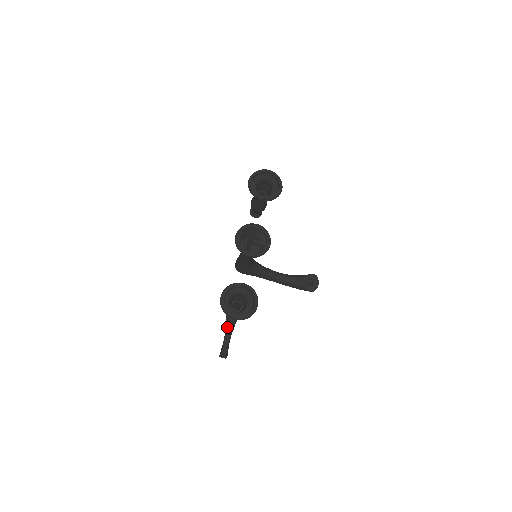
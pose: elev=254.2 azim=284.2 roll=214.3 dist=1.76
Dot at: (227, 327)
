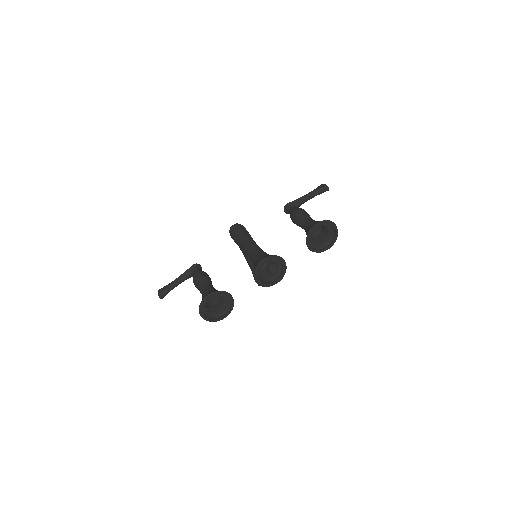
Dot at: (183, 277)
